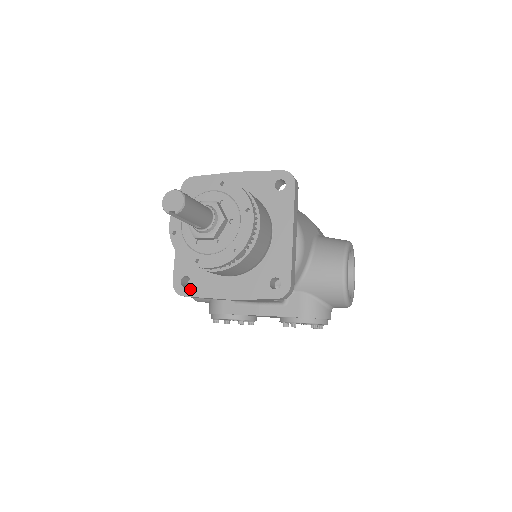
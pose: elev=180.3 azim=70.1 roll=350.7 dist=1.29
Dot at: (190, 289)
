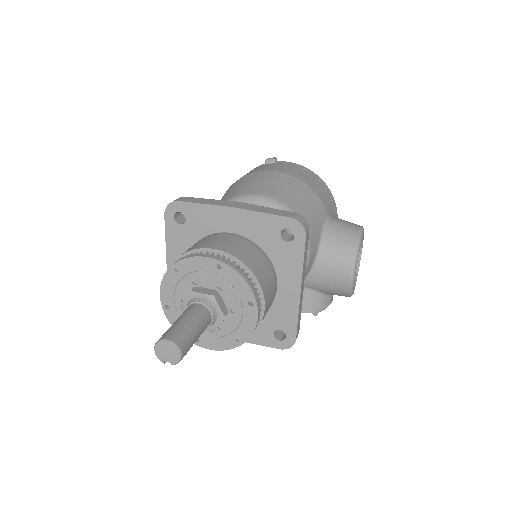
Dot at: occluded
